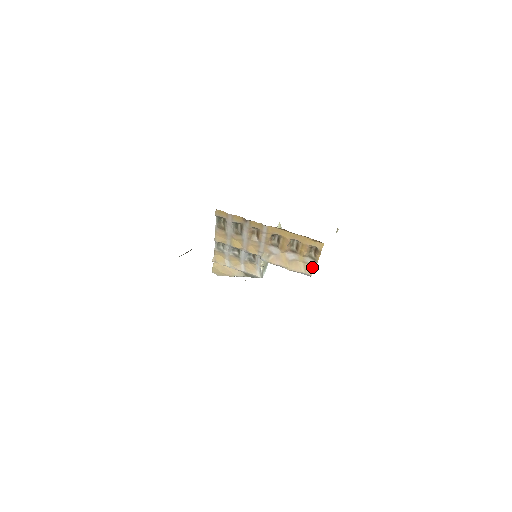
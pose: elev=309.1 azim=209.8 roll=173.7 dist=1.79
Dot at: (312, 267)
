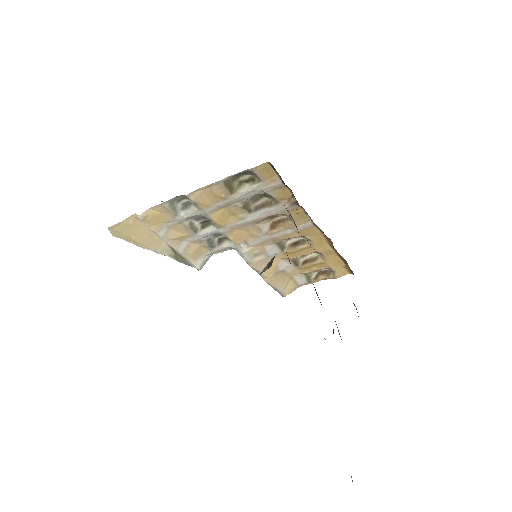
Dot at: (295, 287)
